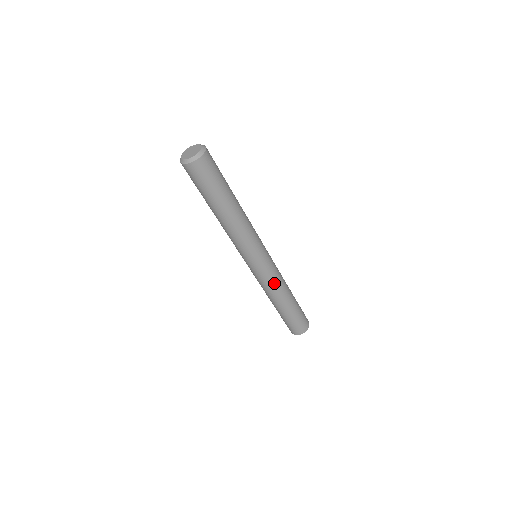
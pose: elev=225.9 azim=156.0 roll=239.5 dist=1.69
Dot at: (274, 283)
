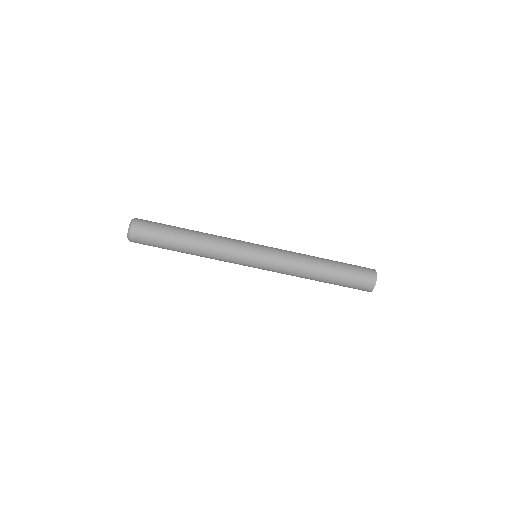
Dot at: (290, 259)
